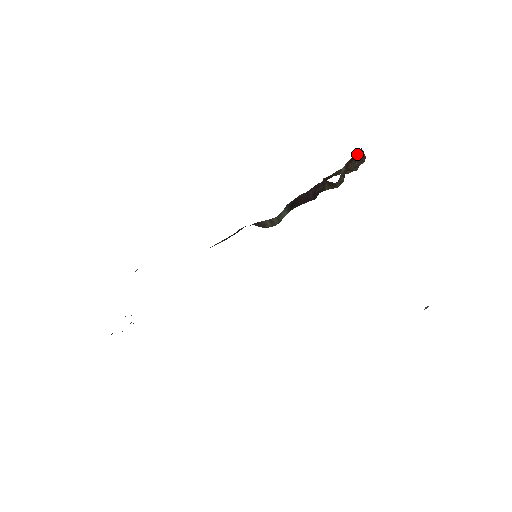
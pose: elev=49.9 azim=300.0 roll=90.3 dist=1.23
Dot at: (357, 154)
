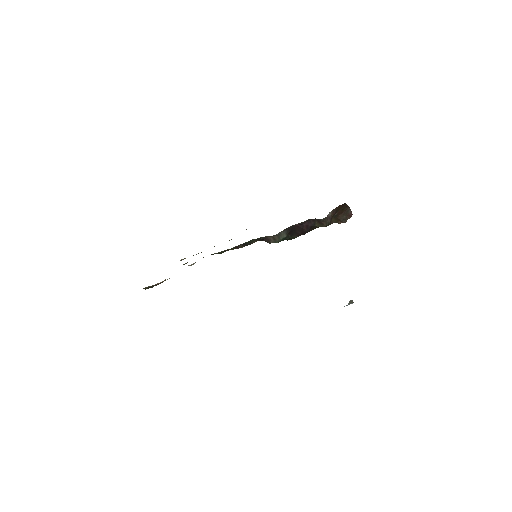
Dot at: (343, 208)
